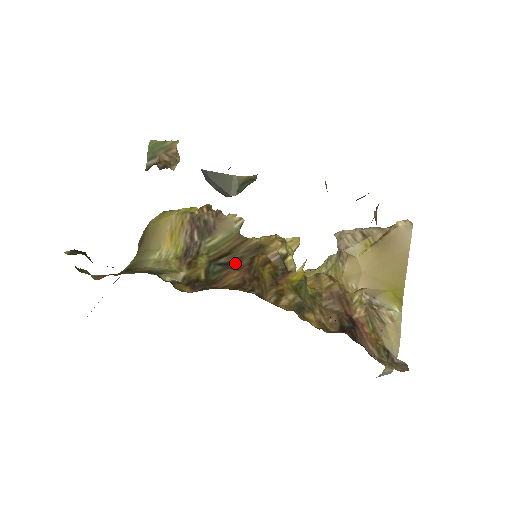
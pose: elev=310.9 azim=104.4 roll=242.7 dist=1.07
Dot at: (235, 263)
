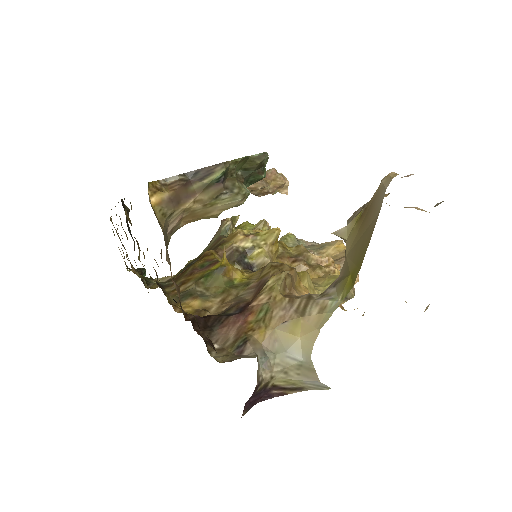
Dot at: occluded
